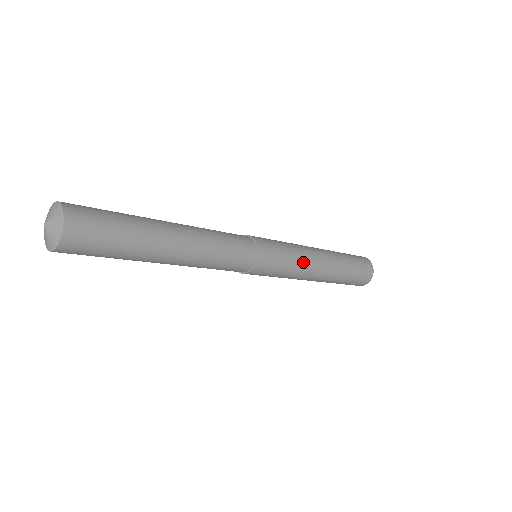
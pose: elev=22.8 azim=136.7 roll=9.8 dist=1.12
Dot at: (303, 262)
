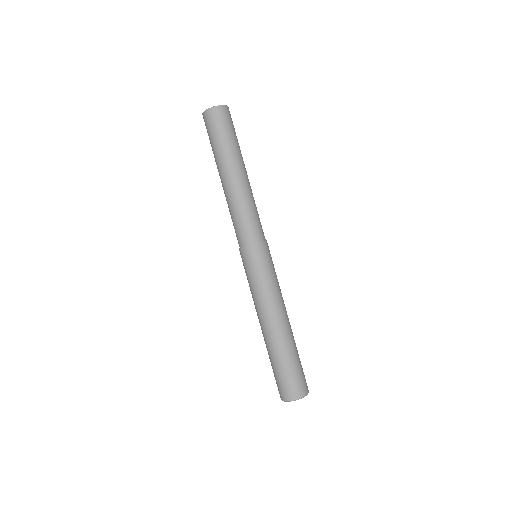
Dot at: (278, 291)
